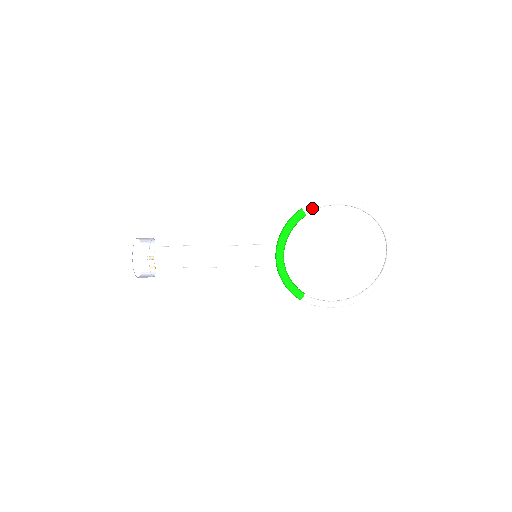
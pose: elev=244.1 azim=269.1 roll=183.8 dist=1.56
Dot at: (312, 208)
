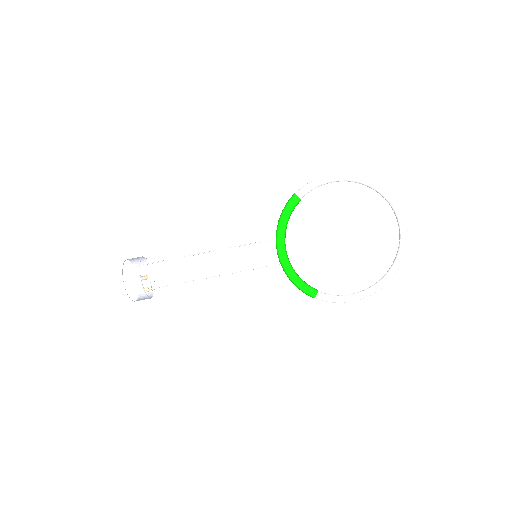
Dot at: (305, 190)
